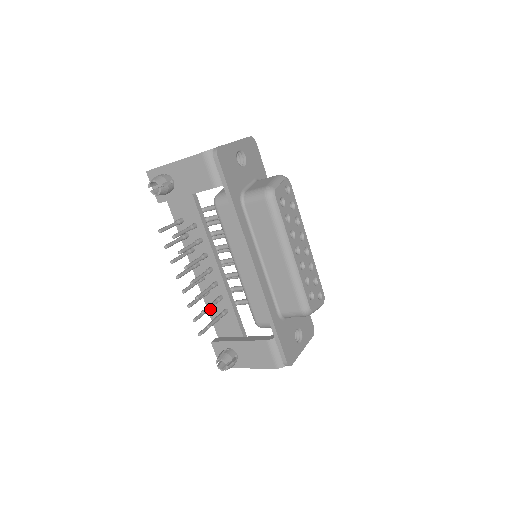
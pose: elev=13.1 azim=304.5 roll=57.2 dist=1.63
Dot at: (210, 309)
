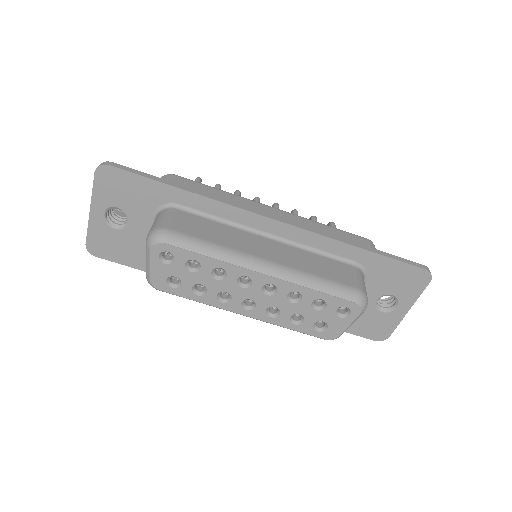
Dot at: occluded
